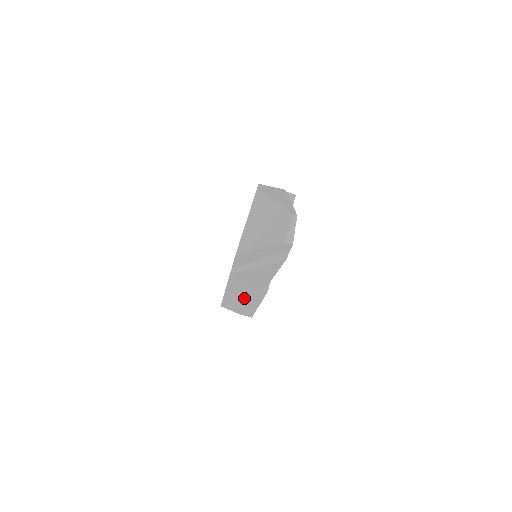
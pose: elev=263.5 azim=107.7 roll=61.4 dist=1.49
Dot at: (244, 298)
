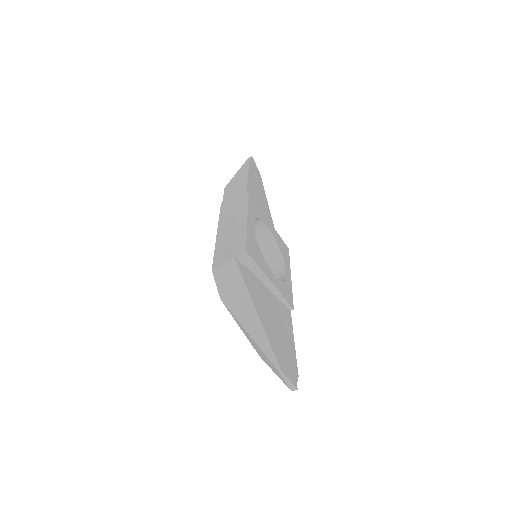
Dot at: occluded
